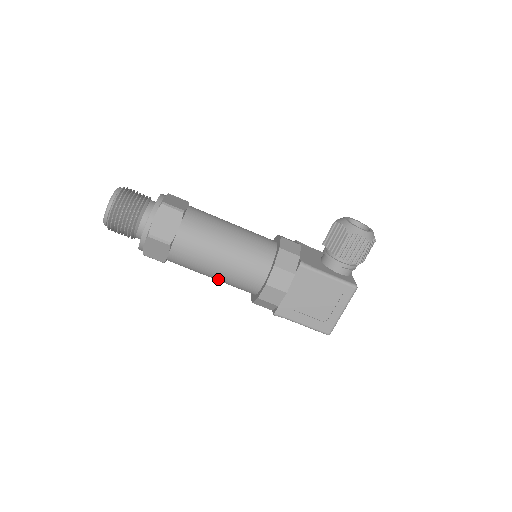
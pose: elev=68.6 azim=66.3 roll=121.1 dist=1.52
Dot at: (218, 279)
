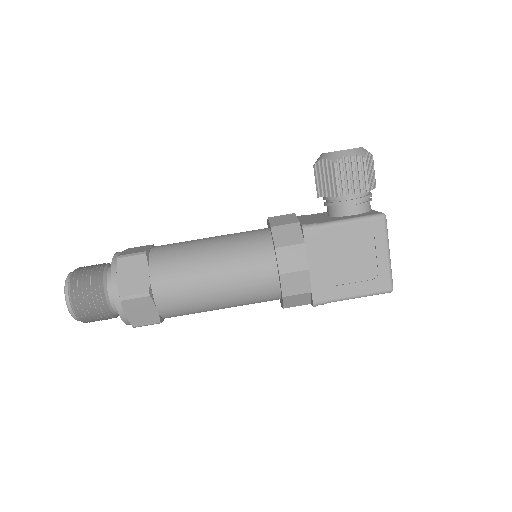
Dot at: (228, 304)
